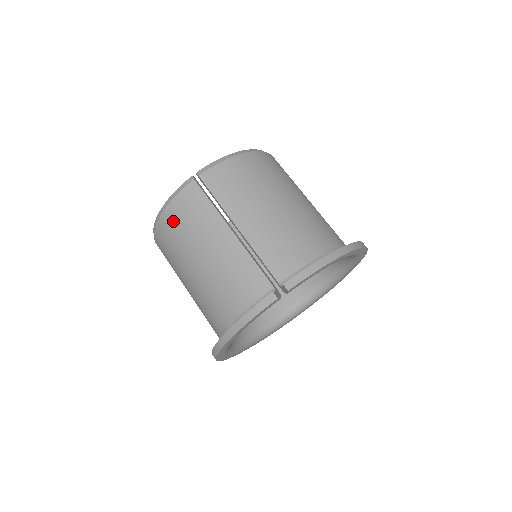
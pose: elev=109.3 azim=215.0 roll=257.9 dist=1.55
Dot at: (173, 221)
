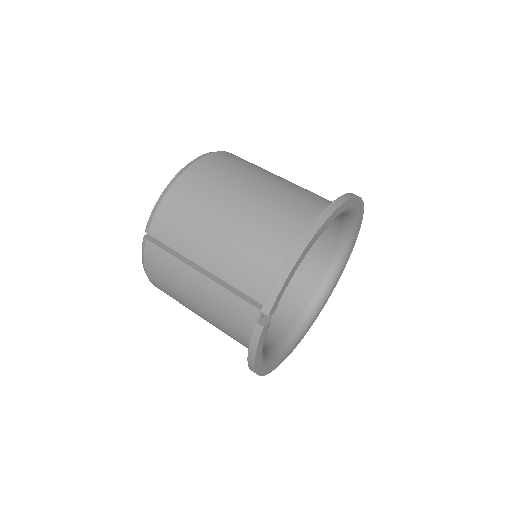
Dot at: (157, 281)
